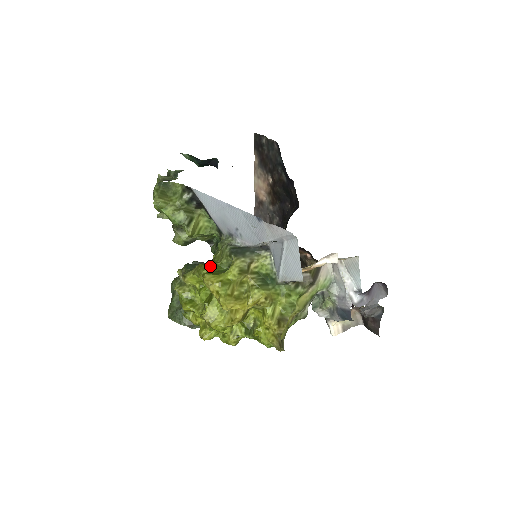
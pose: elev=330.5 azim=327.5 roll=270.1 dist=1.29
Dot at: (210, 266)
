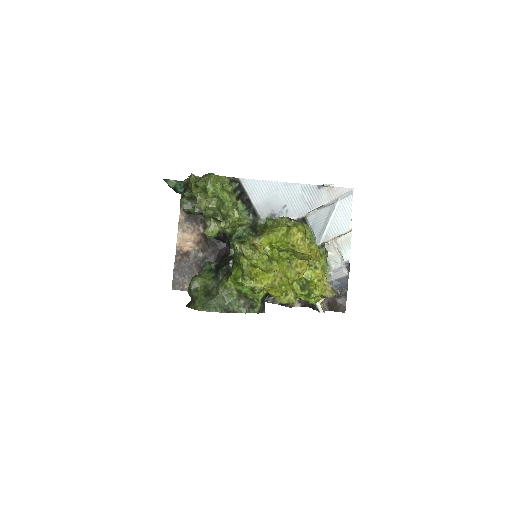
Dot at: occluded
